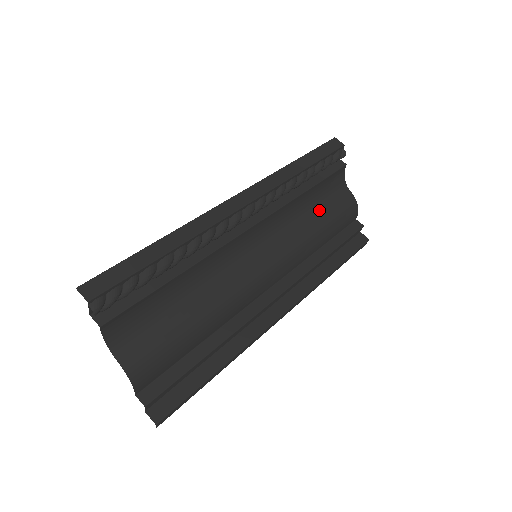
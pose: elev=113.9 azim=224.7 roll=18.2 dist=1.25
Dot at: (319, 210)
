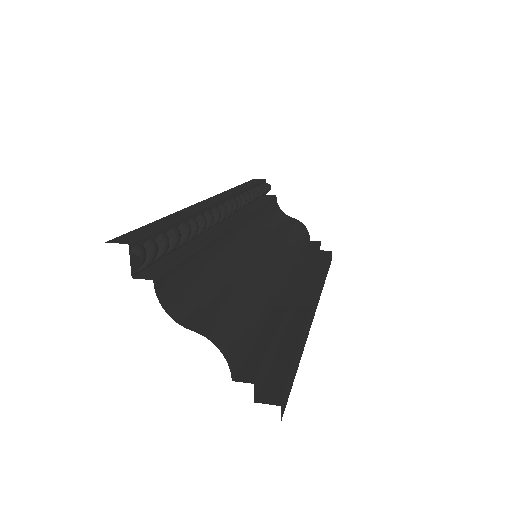
Dot at: (280, 226)
